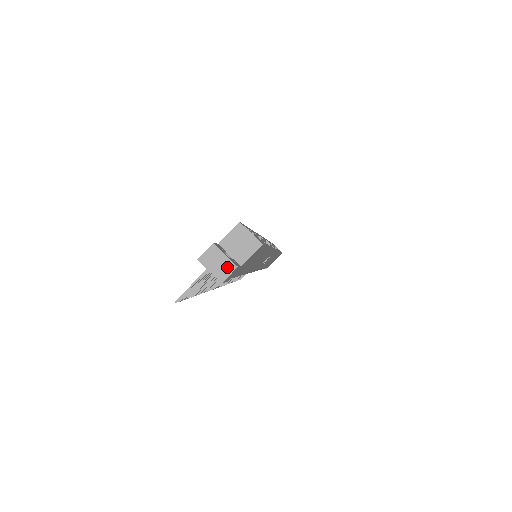
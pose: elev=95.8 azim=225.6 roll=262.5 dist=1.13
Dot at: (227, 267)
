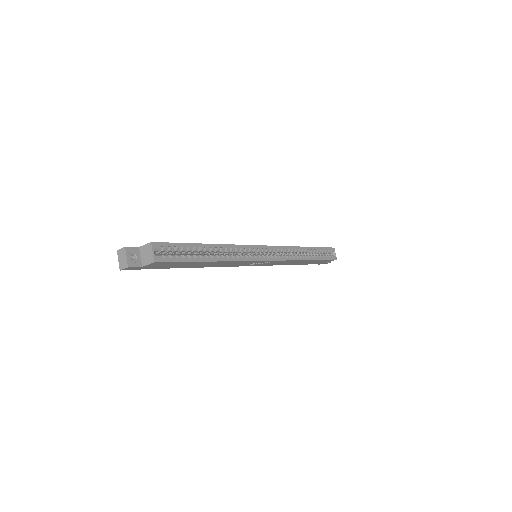
Dot at: (125, 264)
